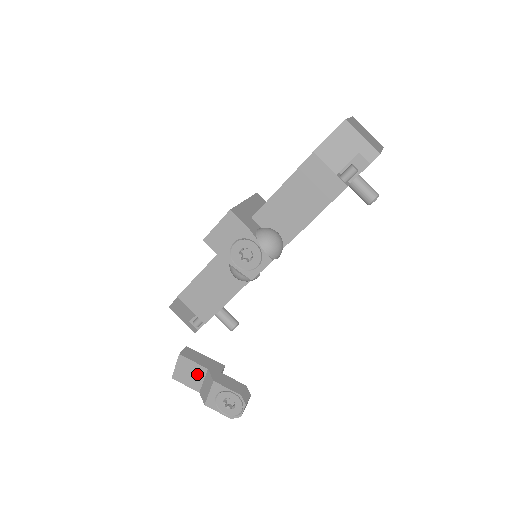
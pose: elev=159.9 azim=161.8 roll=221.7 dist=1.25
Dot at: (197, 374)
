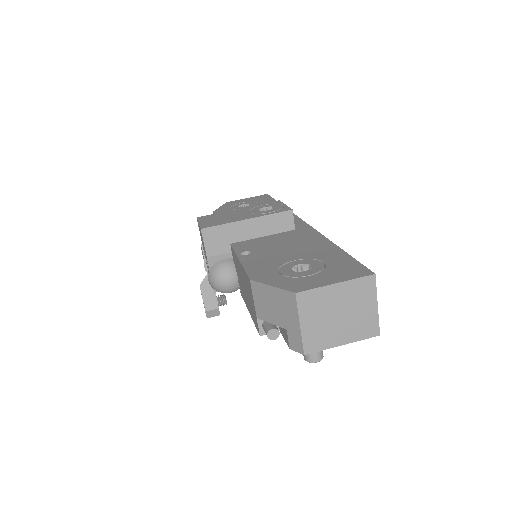
Dot at: occluded
